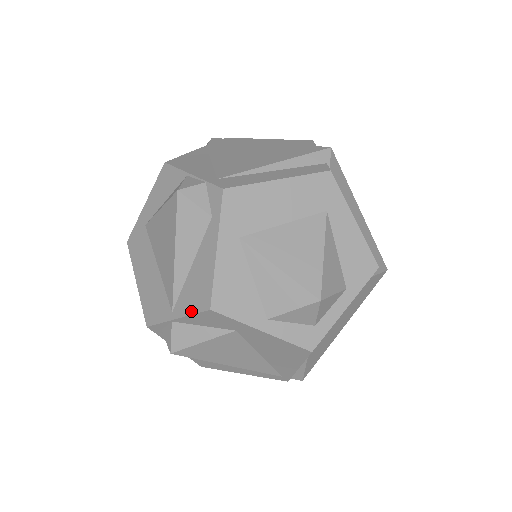
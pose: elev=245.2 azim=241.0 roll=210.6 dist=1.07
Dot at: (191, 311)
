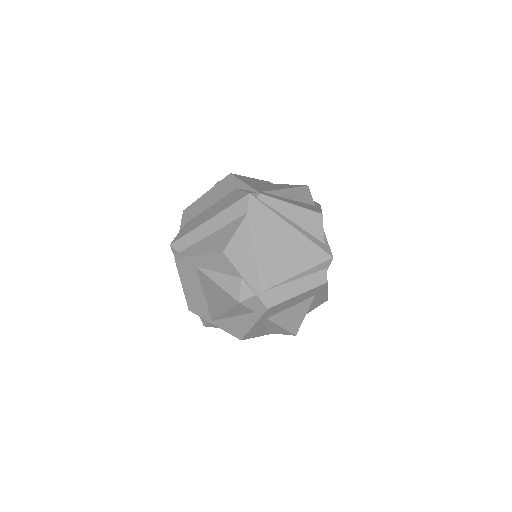
Dot at: (227, 331)
